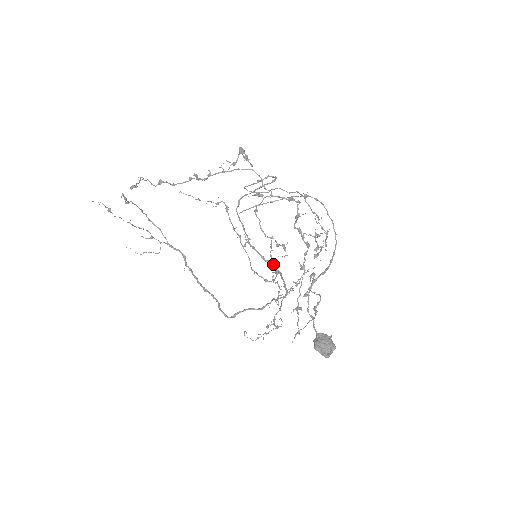
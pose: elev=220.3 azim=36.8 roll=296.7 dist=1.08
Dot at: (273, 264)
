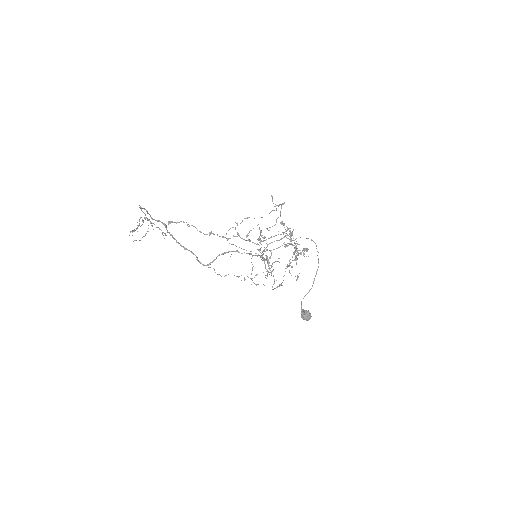
Dot at: (272, 266)
